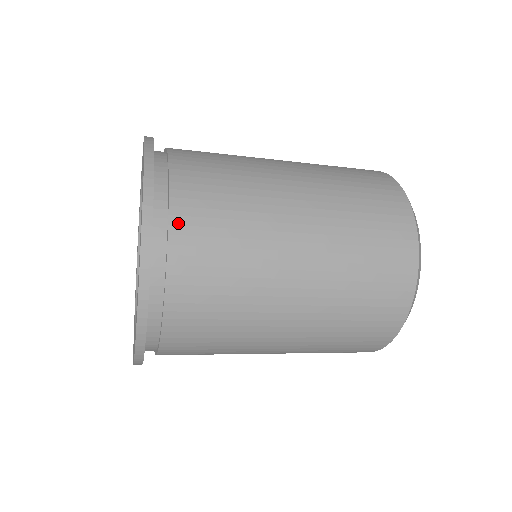
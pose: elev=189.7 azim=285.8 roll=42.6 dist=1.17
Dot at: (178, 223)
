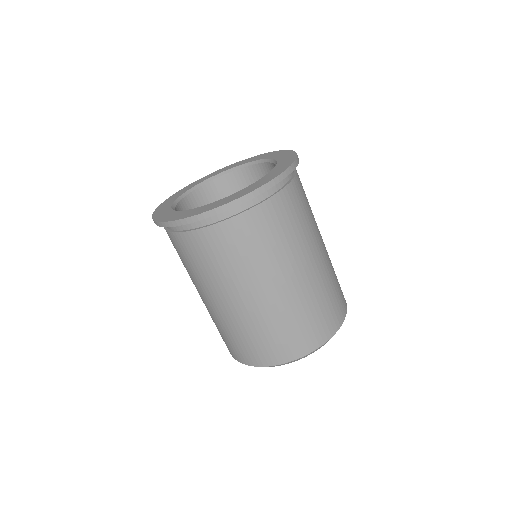
Dot at: occluded
